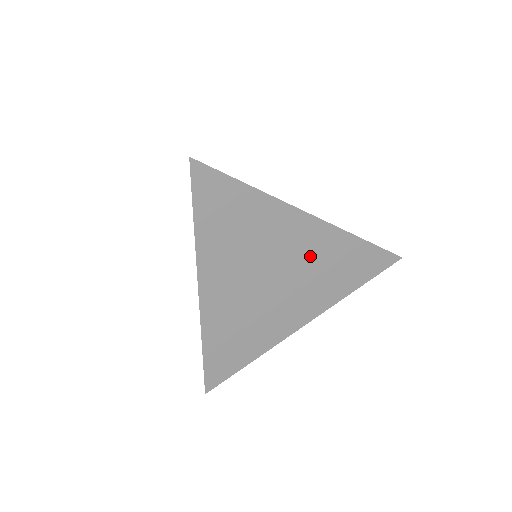
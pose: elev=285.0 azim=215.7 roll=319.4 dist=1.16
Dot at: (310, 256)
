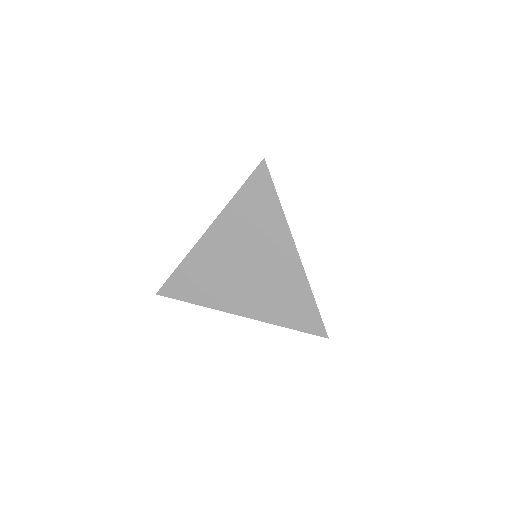
Dot at: (278, 276)
